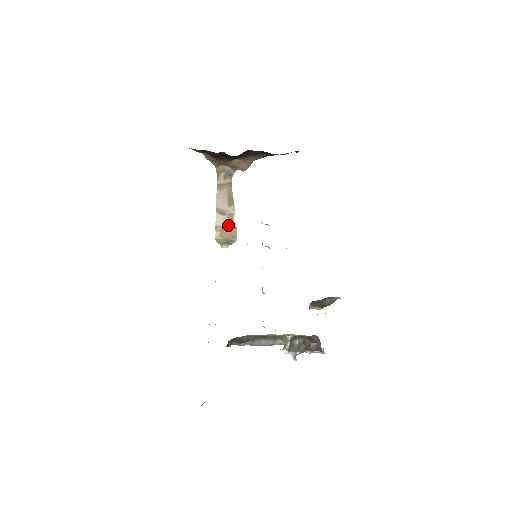
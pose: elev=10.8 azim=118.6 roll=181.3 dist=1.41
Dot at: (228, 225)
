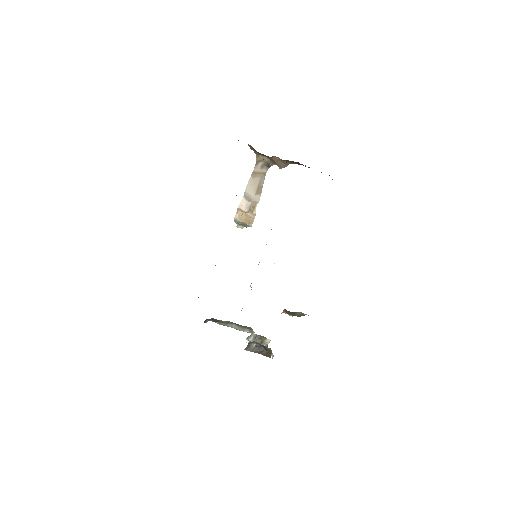
Dot at: (249, 211)
